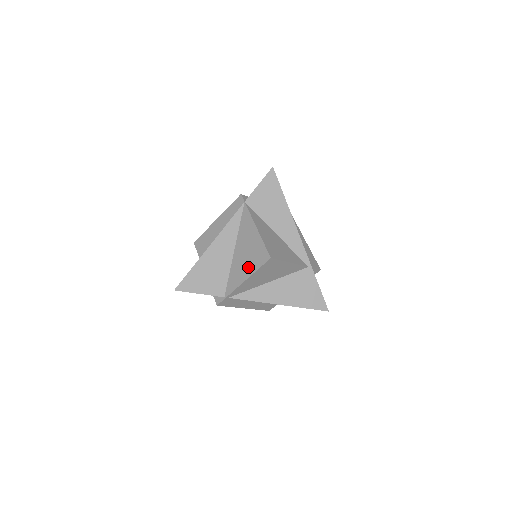
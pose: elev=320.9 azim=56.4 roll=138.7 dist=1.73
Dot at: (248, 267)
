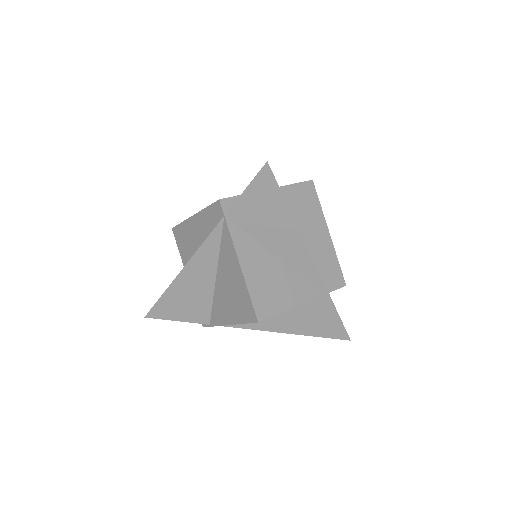
Dot at: (232, 312)
